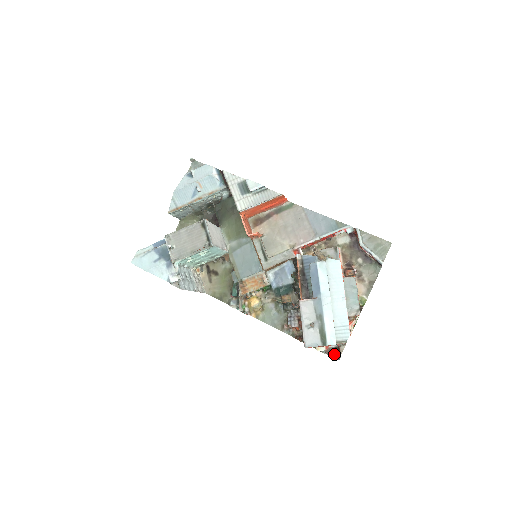
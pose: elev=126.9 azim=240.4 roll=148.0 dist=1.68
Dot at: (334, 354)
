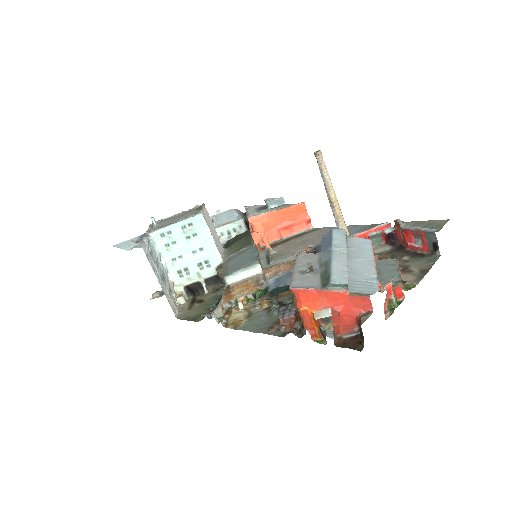
Dot at: (352, 345)
